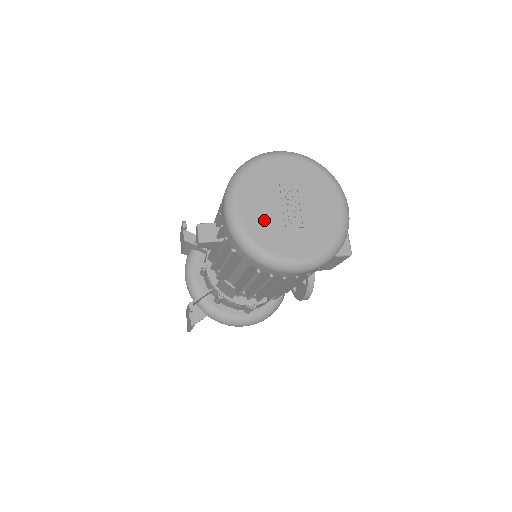
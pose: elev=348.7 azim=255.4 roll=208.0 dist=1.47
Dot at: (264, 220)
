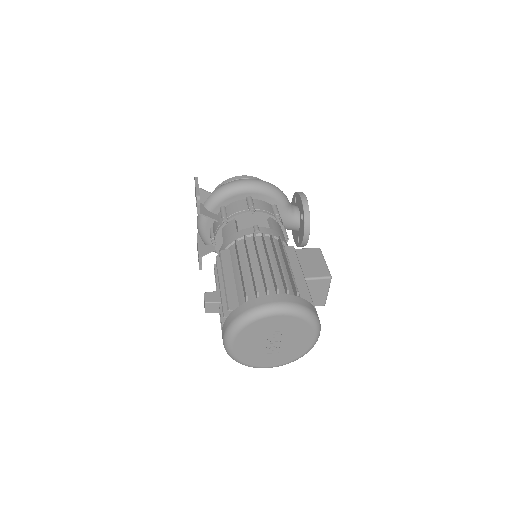
Dot at: (251, 351)
